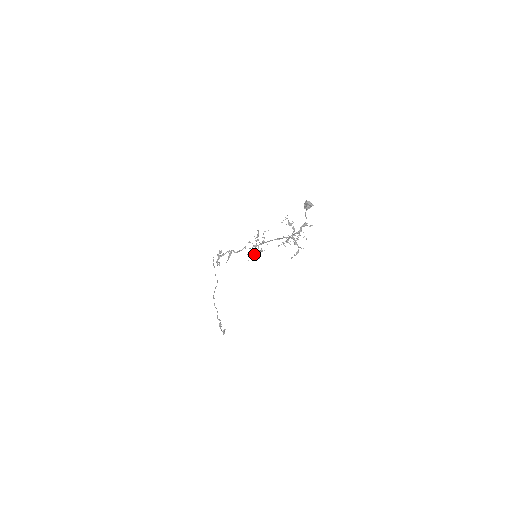
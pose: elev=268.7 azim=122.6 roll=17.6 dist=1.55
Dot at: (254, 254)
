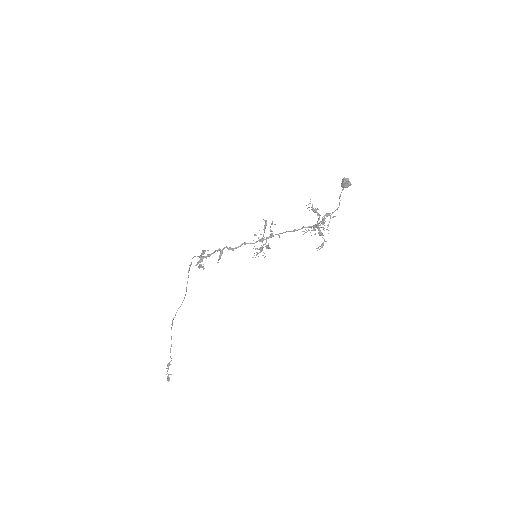
Dot at: (260, 249)
